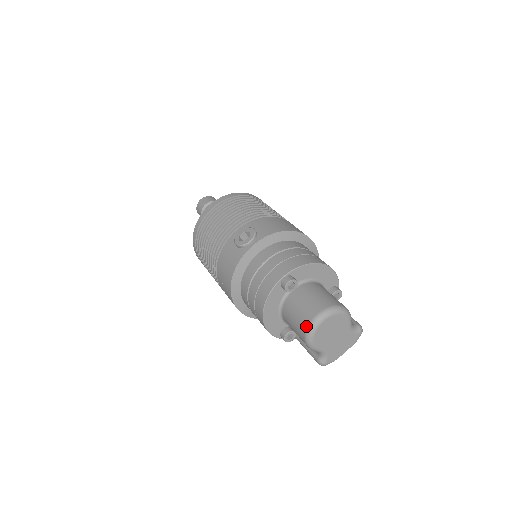
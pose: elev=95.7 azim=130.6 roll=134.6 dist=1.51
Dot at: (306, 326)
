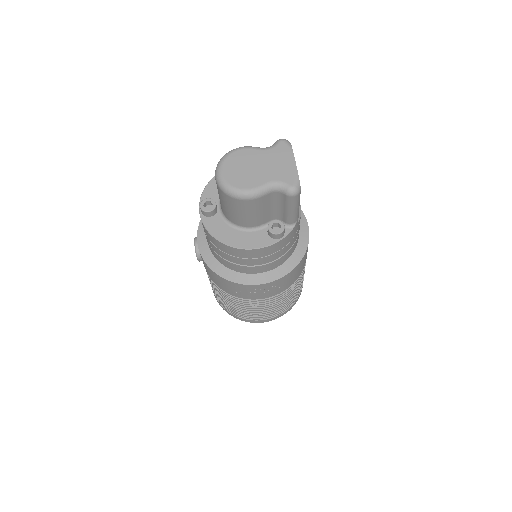
Dot at: (223, 194)
